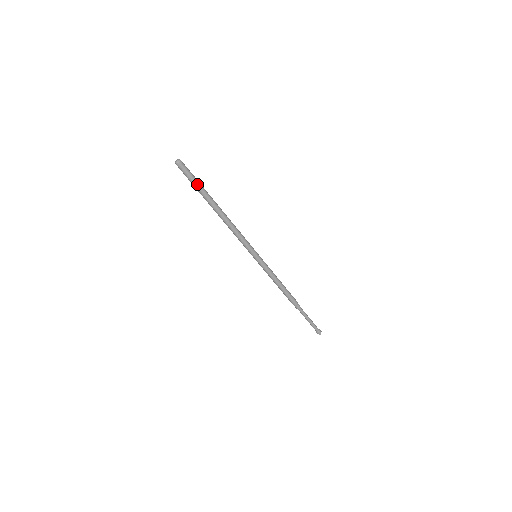
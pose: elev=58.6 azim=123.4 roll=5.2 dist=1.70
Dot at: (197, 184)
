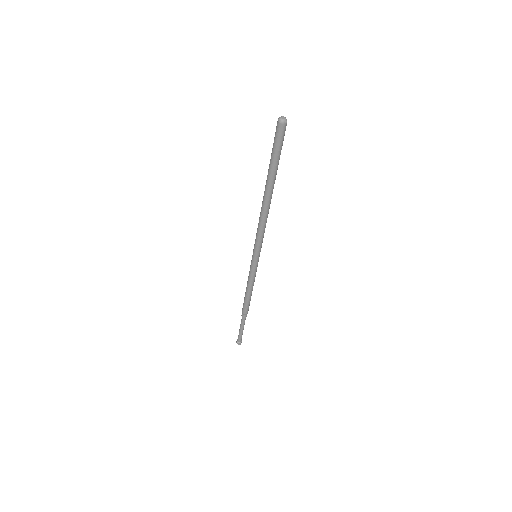
Dot at: (278, 157)
